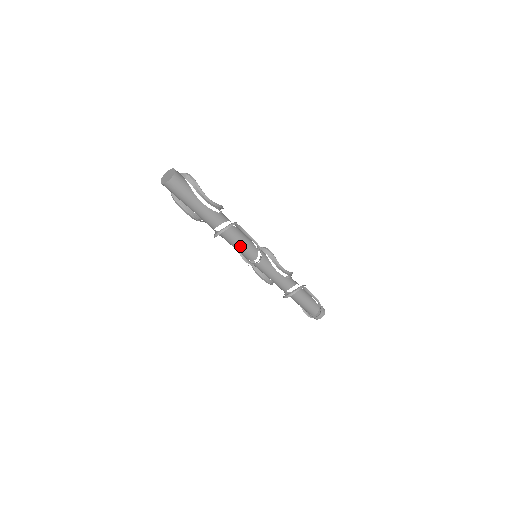
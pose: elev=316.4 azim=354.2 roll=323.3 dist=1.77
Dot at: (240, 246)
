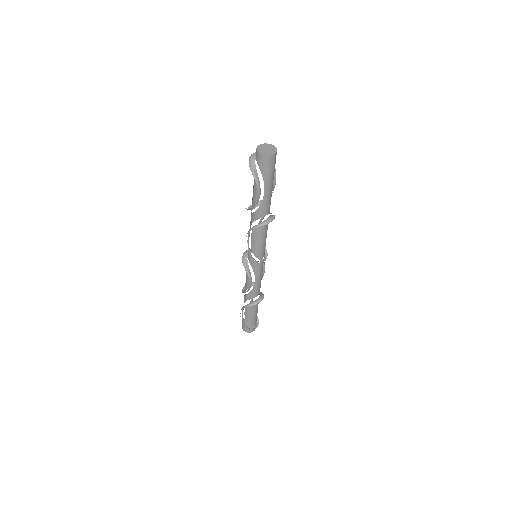
Dot at: (265, 240)
